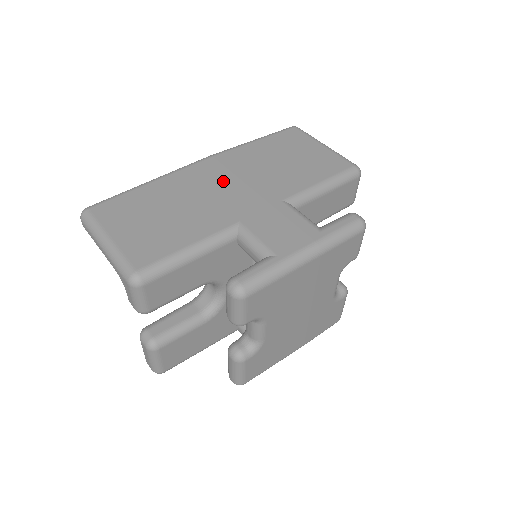
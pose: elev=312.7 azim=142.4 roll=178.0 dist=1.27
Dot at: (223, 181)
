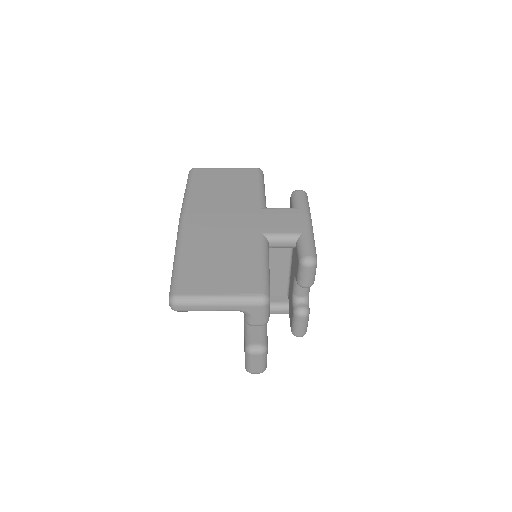
Dot at: (217, 222)
